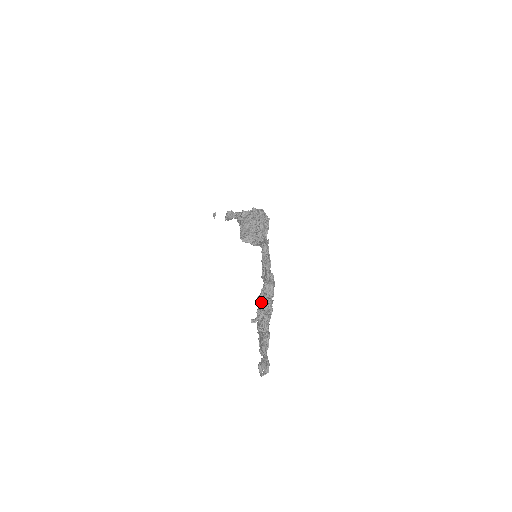
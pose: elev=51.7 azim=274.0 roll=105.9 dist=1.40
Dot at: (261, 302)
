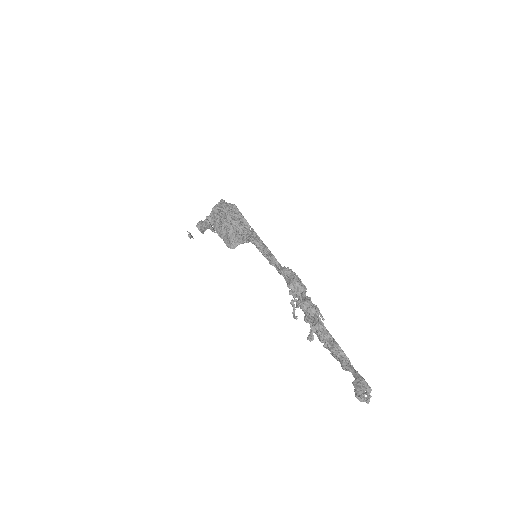
Dot at: occluded
